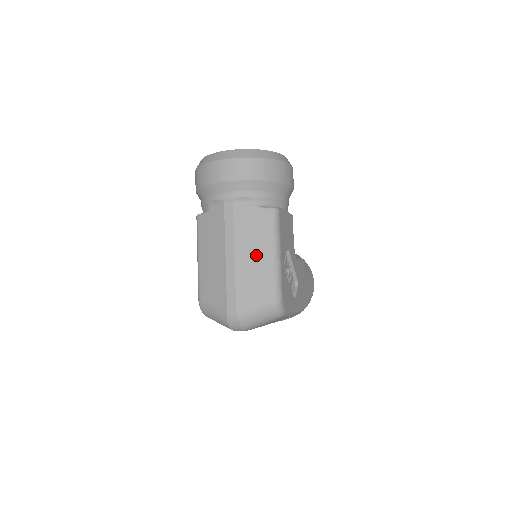
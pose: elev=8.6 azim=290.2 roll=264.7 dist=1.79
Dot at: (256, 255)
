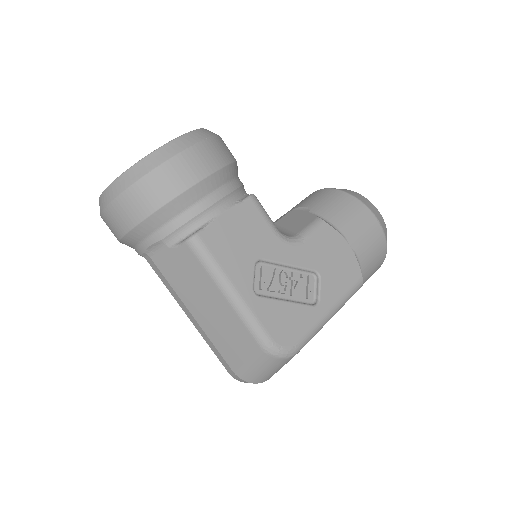
Dot at: (210, 306)
